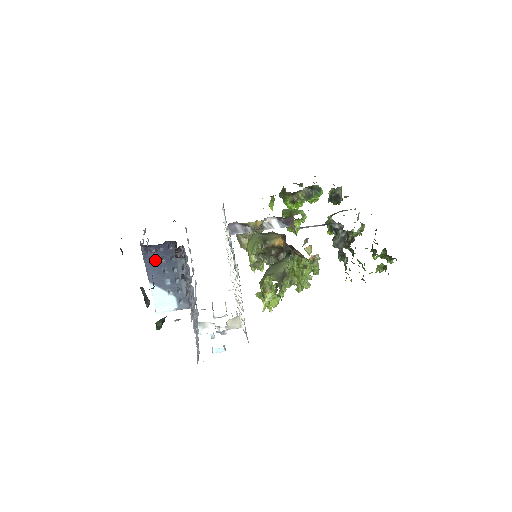
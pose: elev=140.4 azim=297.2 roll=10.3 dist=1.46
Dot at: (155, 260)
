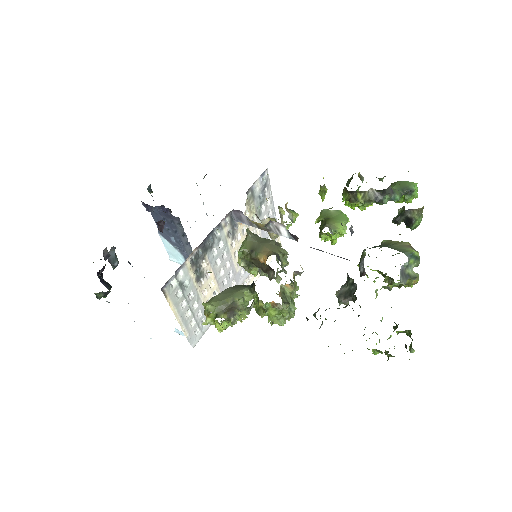
Dot at: (158, 217)
